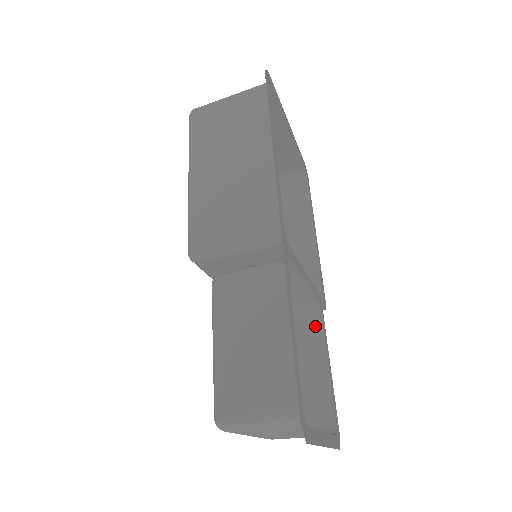
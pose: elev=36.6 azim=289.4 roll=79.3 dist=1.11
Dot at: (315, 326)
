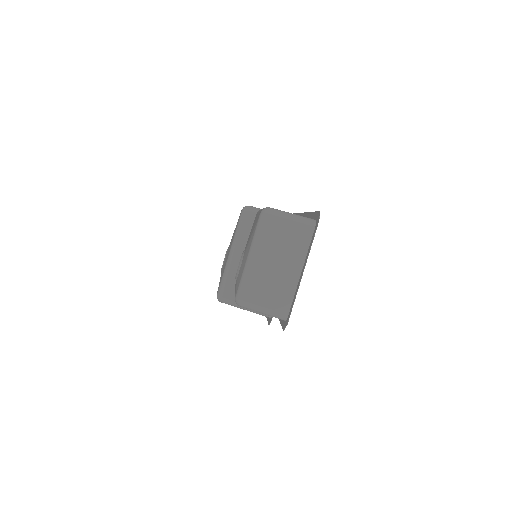
Dot at: occluded
